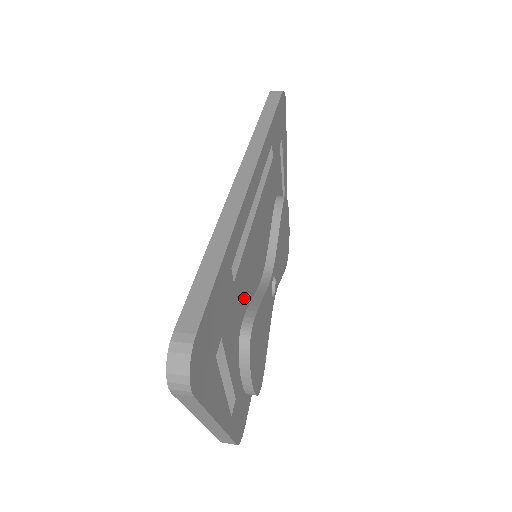
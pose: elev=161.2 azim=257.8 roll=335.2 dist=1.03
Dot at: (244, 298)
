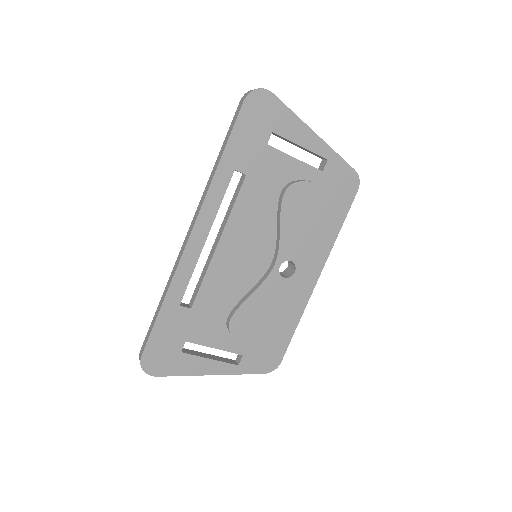
Dot at: (224, 303)
